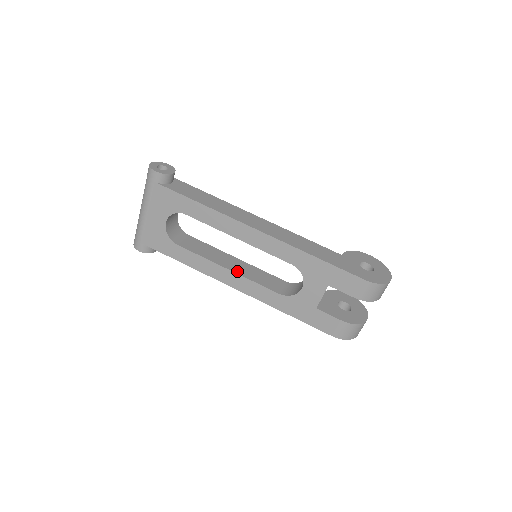
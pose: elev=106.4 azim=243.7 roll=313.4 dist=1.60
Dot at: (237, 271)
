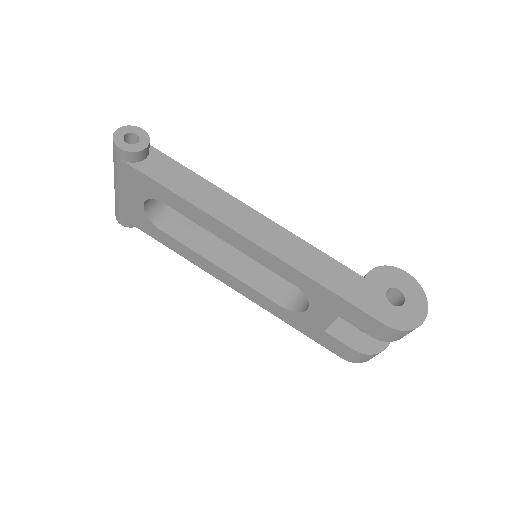
Dot at: (232, 271)
